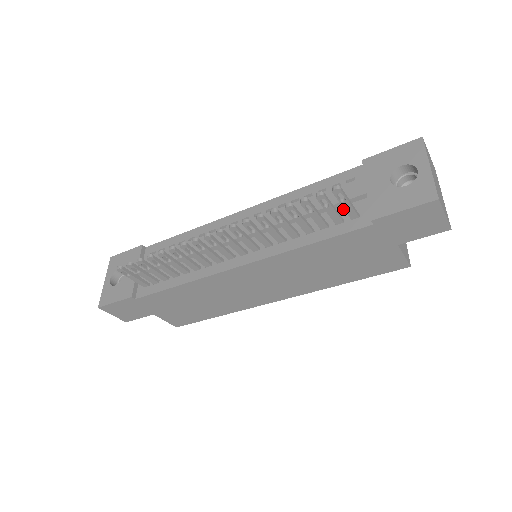
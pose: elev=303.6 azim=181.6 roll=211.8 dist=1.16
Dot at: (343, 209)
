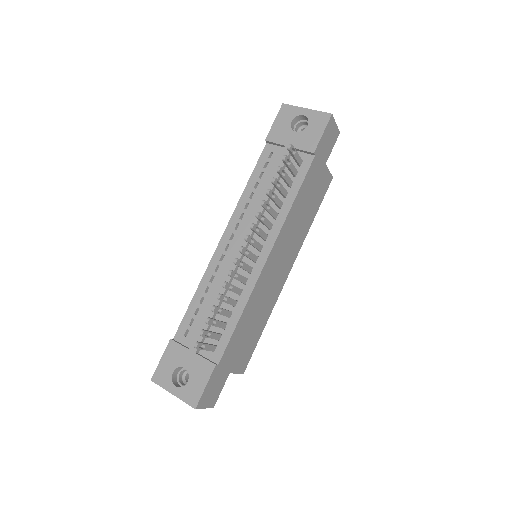
Dot at: occluded
